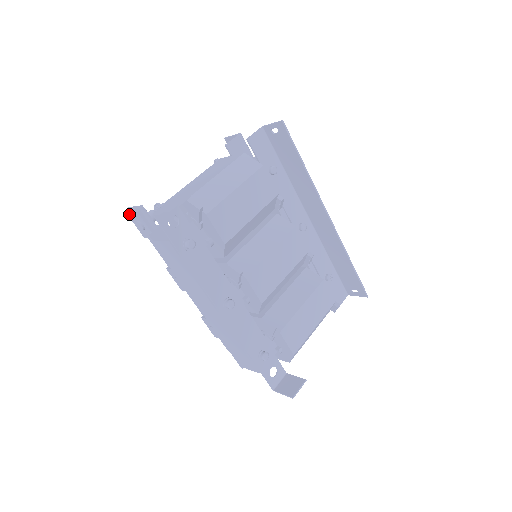
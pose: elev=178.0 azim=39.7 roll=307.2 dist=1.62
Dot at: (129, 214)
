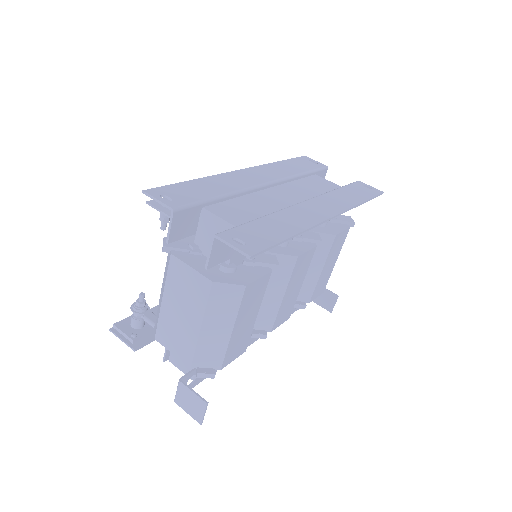
Dot at: occluded
